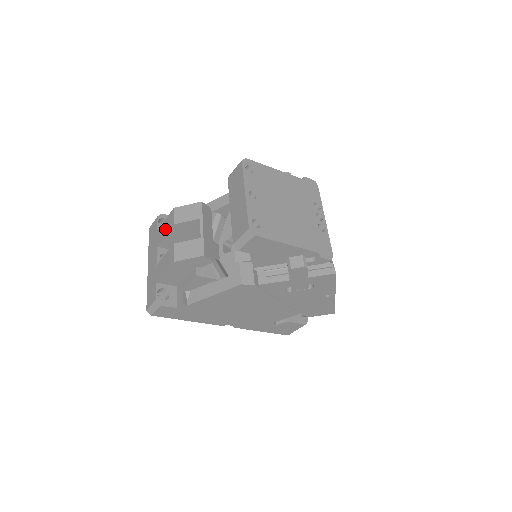
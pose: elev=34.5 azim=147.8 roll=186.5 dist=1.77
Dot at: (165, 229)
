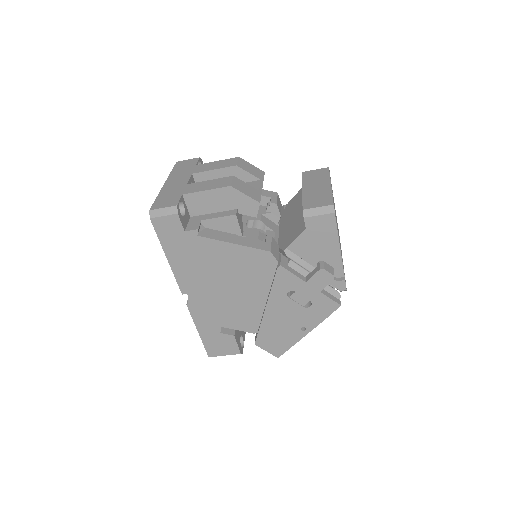
Dot at: (216, 166)
